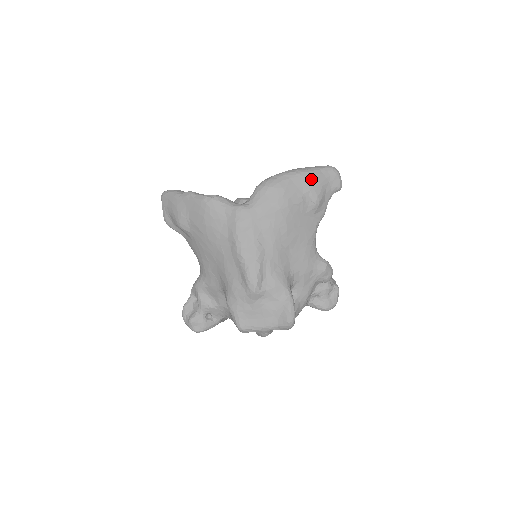
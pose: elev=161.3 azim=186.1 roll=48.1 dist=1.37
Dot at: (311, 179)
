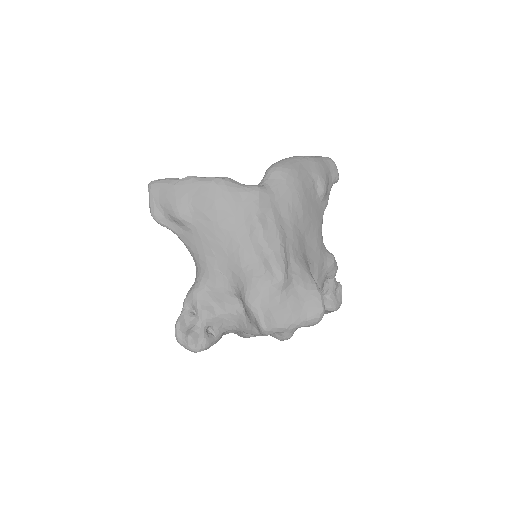
Dot at: (317, 165)
